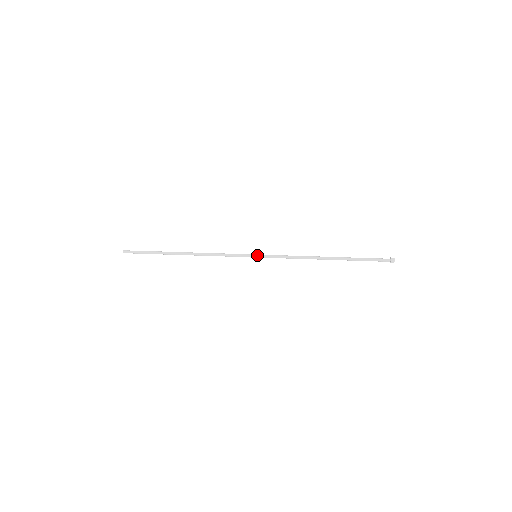
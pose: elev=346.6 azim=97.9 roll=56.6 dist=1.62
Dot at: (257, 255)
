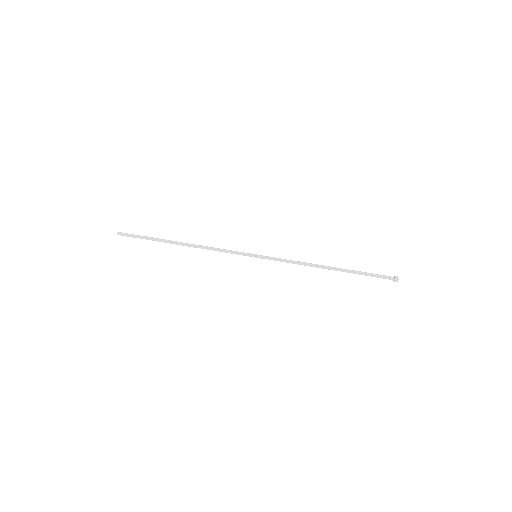
Dot at: occluded
